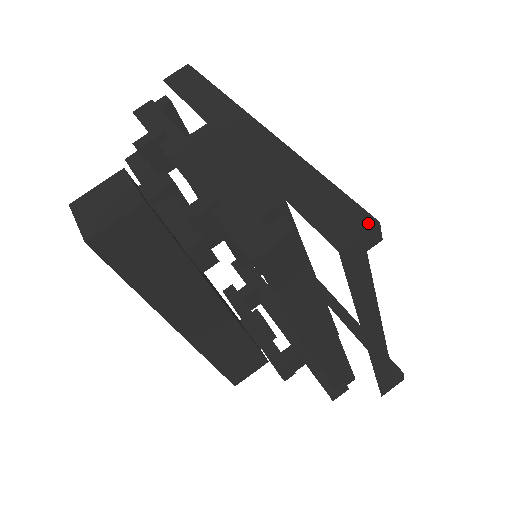
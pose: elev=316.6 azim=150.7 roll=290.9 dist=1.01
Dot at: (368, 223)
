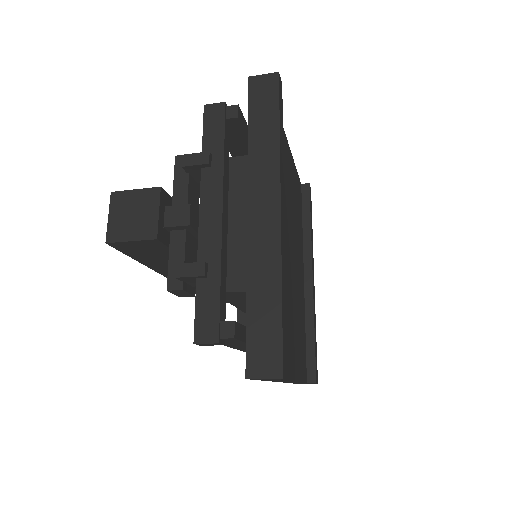
Dot at: (276, 373)
